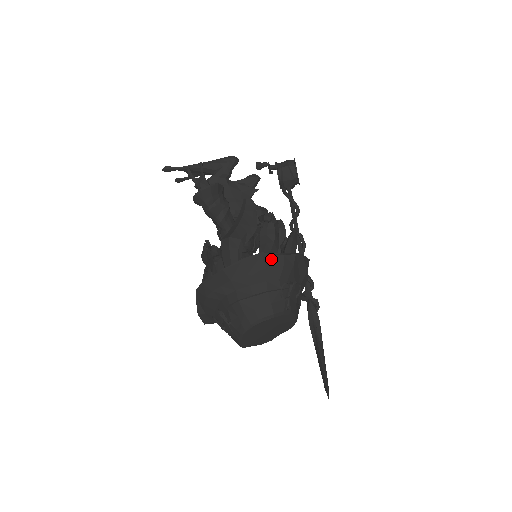
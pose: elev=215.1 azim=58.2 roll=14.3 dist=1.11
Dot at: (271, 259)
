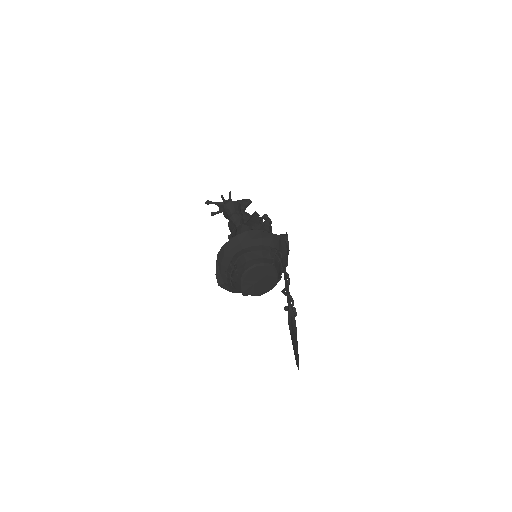
Dot at: (266, 234)
